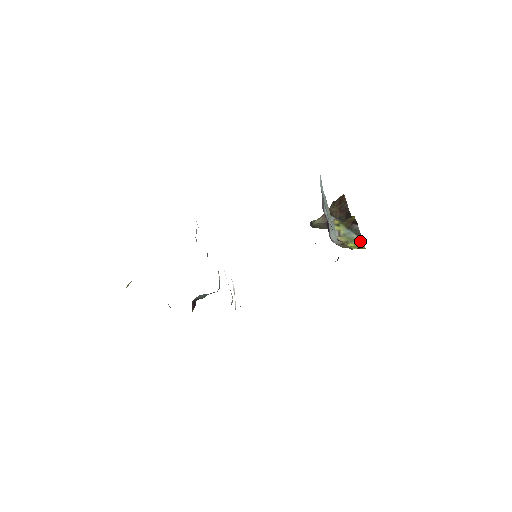
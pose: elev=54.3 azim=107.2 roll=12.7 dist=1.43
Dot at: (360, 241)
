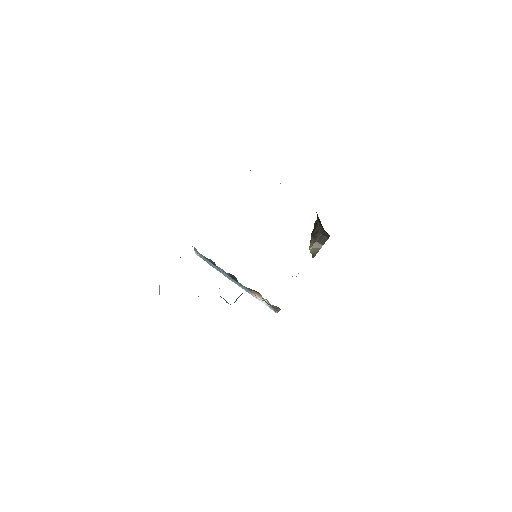
Dot at: occluded
